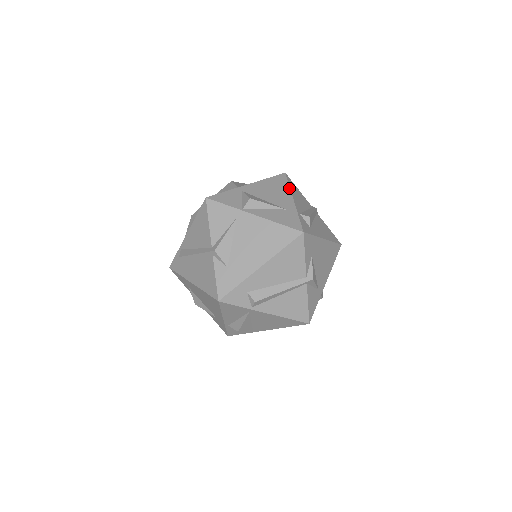
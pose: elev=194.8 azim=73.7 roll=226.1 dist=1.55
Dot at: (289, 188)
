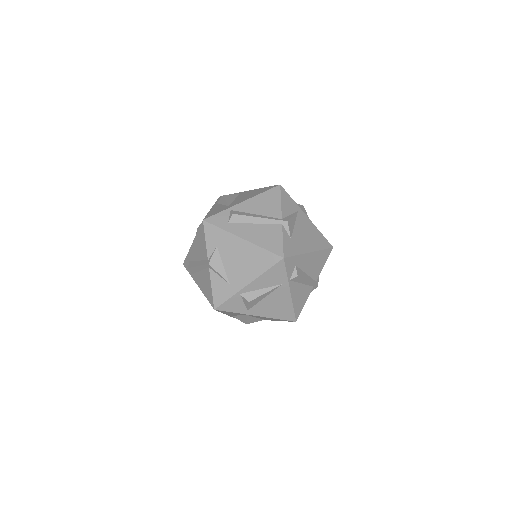
Dot at: occluded
